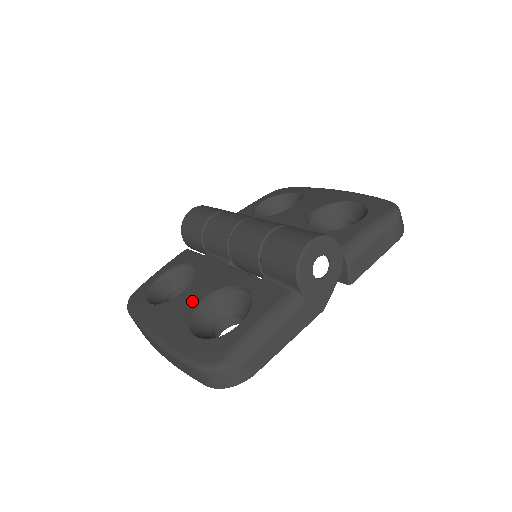
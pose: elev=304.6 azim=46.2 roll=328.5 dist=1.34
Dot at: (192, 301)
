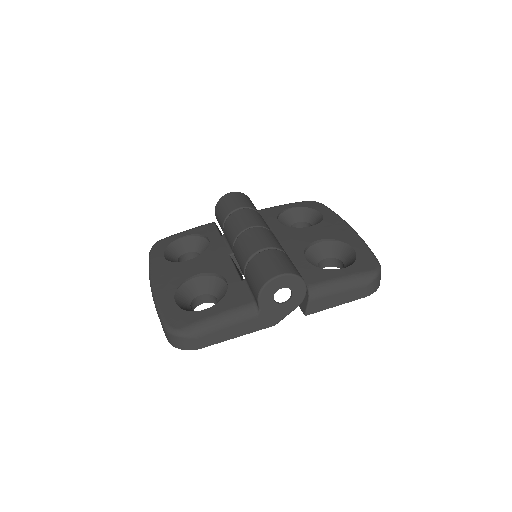
Dot at: (189, 272)
